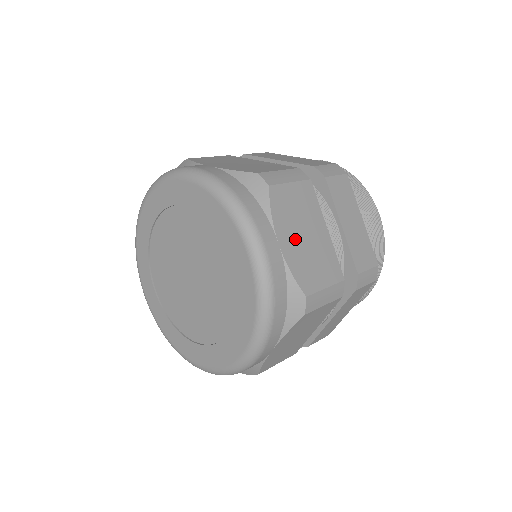
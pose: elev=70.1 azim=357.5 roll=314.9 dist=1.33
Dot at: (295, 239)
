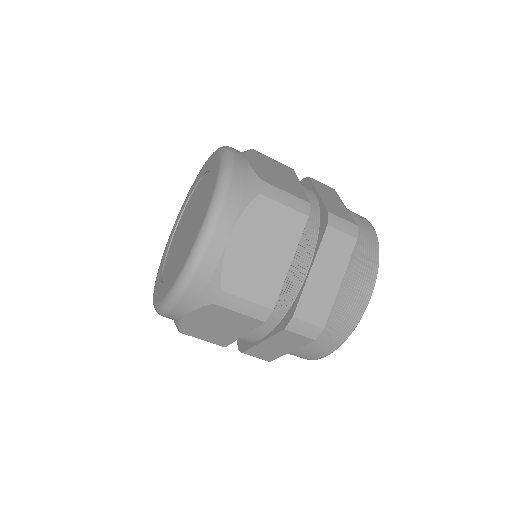
Dot at: (249, 245)
